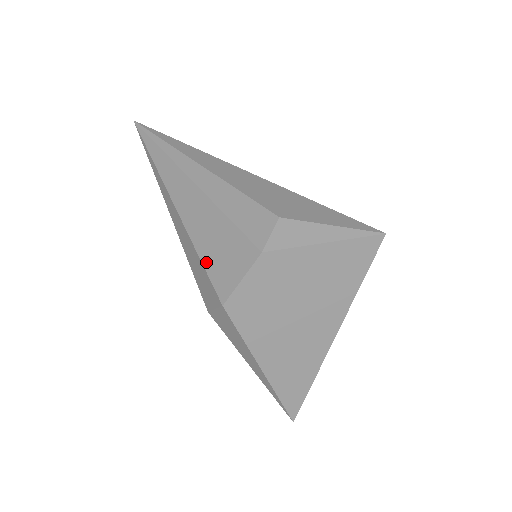
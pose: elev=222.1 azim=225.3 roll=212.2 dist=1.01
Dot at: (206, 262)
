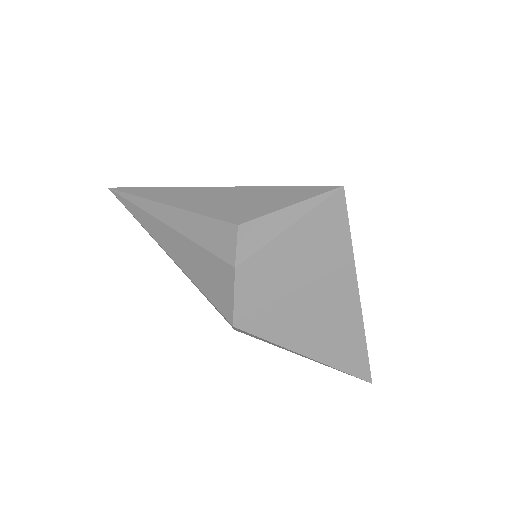
Dot at: (205, 292)
